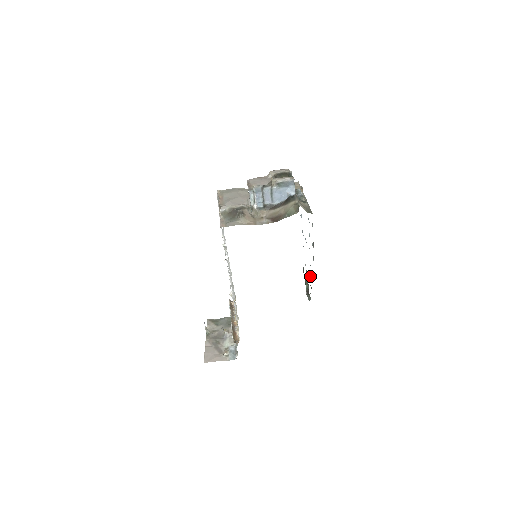
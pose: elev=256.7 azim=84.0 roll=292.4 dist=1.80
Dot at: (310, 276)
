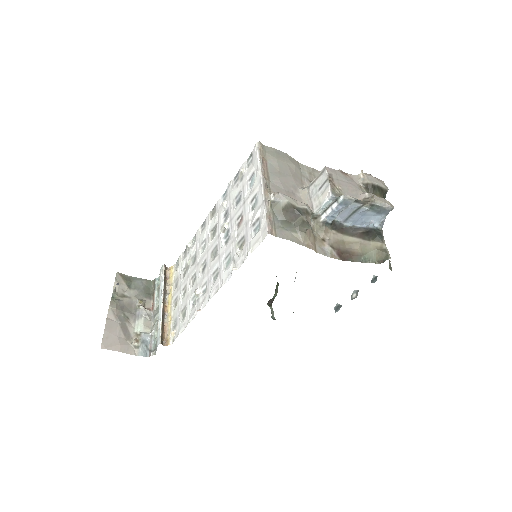
Dot at: occluded
